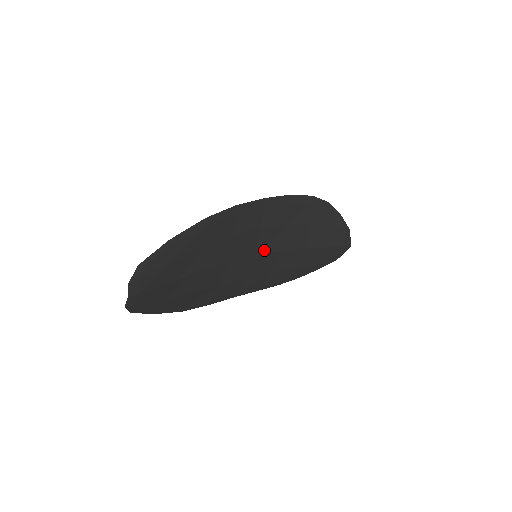
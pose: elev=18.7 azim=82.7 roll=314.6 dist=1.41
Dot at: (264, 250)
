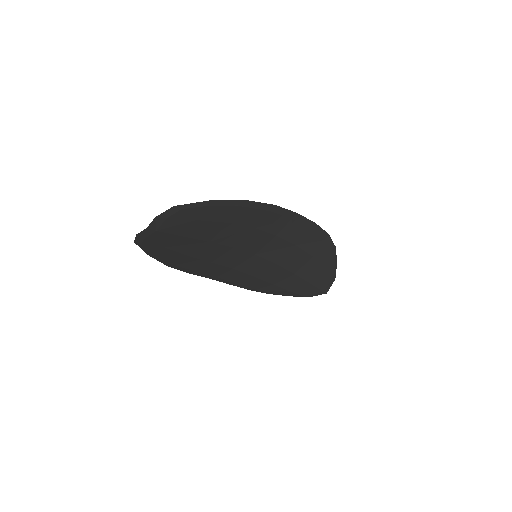
Dot at: (265, 255)
